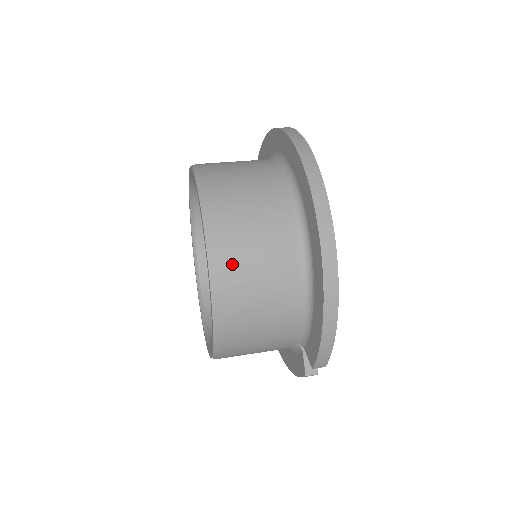
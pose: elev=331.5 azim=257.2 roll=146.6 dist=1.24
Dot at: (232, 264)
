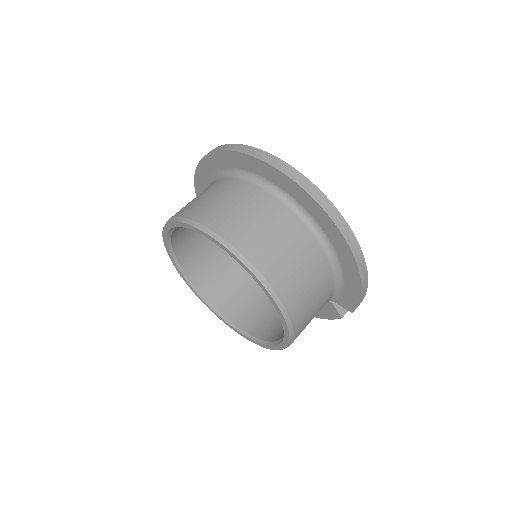
Dot at: (287, 287)
